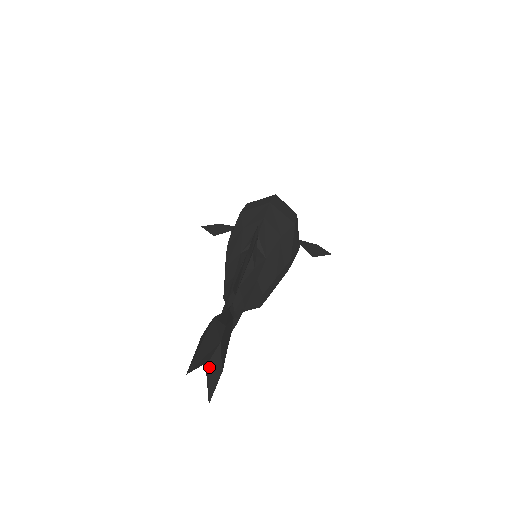
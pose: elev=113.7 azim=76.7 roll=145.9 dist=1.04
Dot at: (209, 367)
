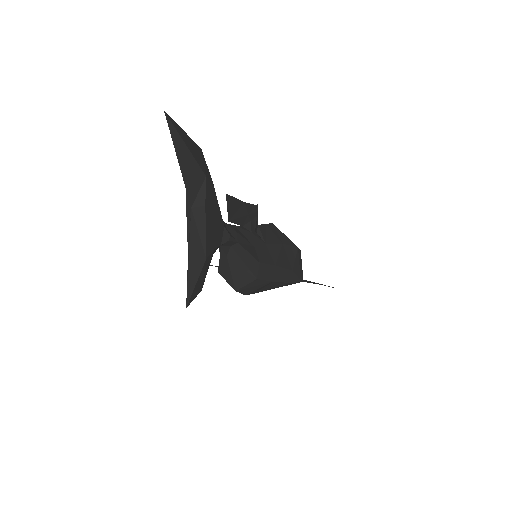
Dot at: (191, 222)
